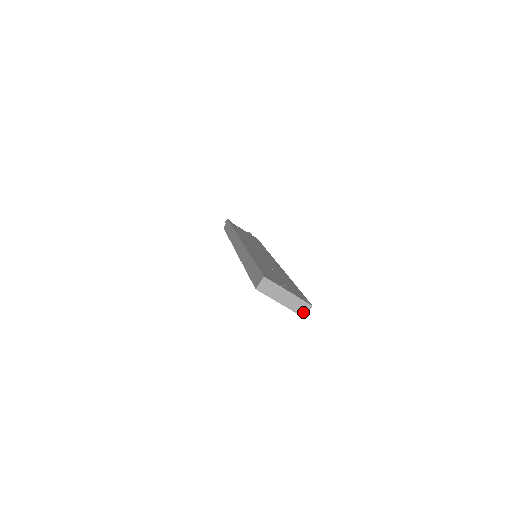
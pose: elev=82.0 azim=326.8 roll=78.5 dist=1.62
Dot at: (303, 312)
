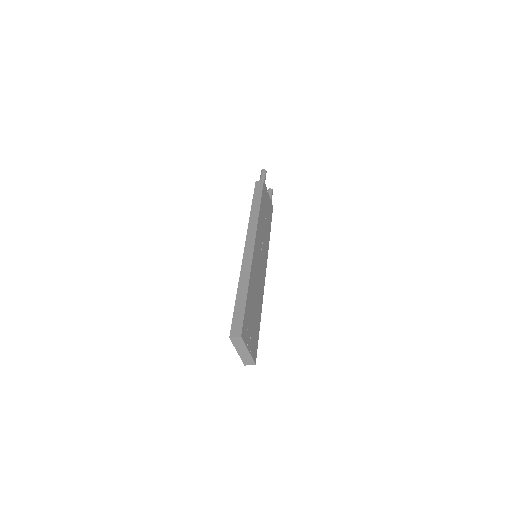
Dot at: (247, 363)
